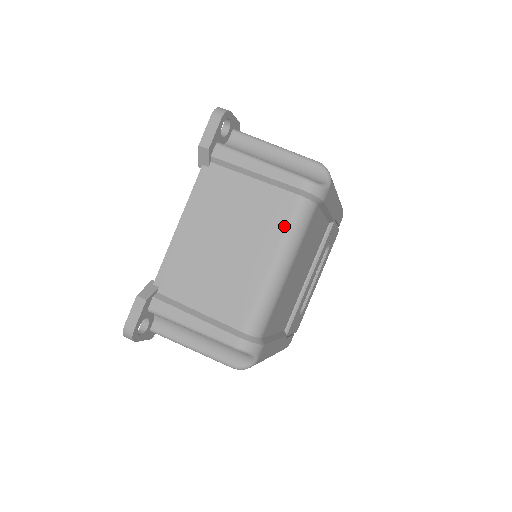
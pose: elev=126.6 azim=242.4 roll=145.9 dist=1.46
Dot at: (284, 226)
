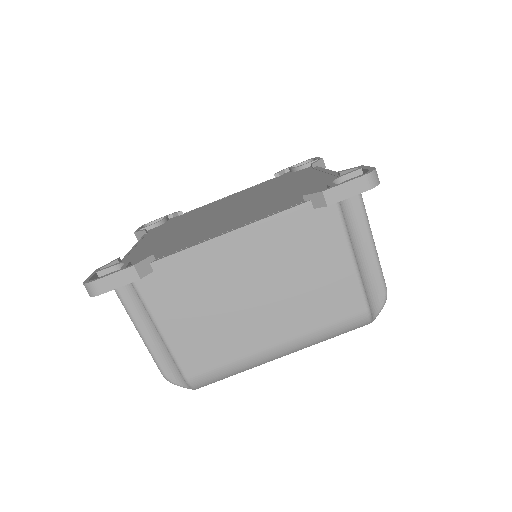
Dot at: occluded
